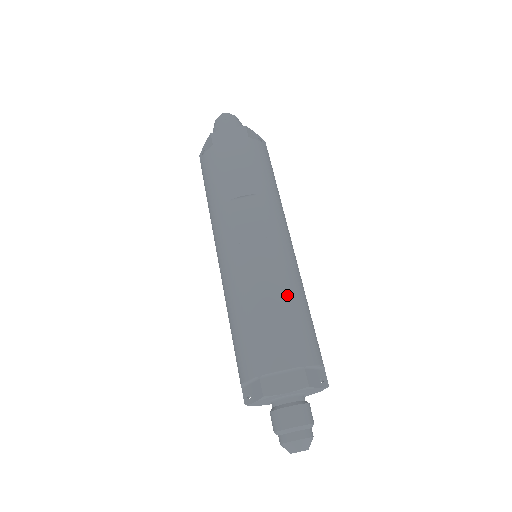
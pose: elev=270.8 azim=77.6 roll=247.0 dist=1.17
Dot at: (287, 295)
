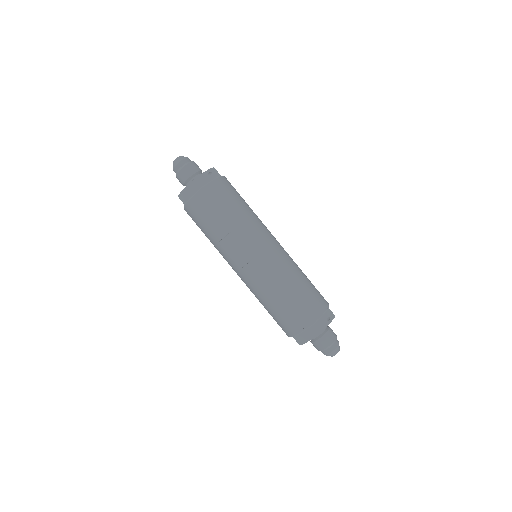
Dot at: (283, 288)
